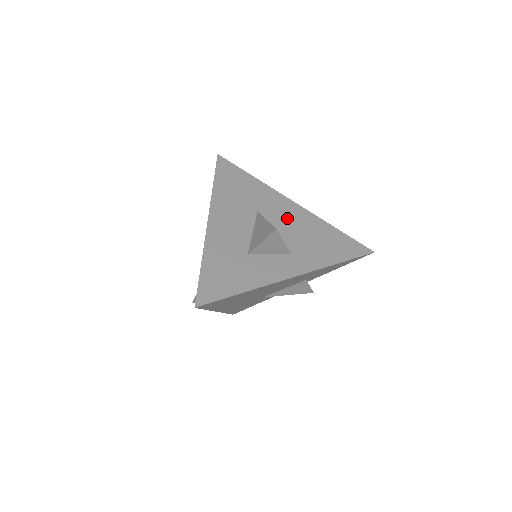
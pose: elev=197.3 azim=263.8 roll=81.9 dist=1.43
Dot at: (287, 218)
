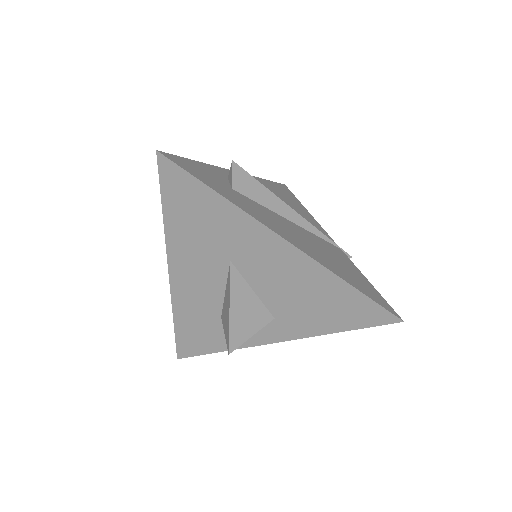
Dot at: (274, 271)
